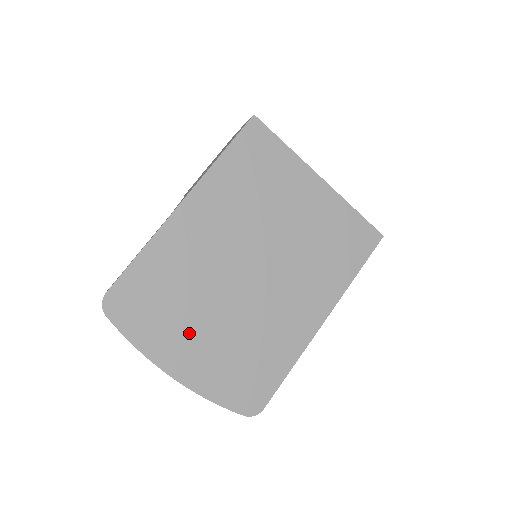
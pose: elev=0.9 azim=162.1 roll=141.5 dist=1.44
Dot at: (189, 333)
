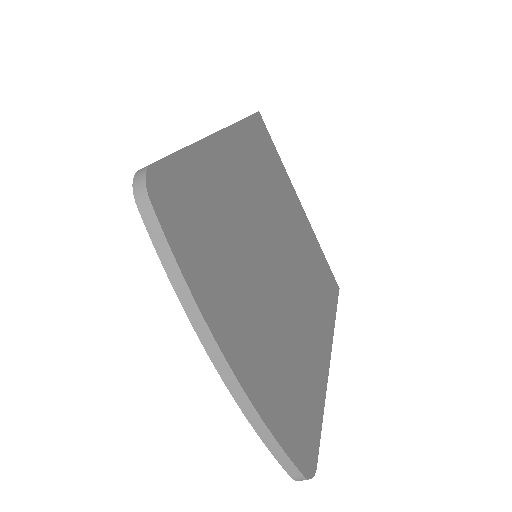
Dot at: (240, 299)
